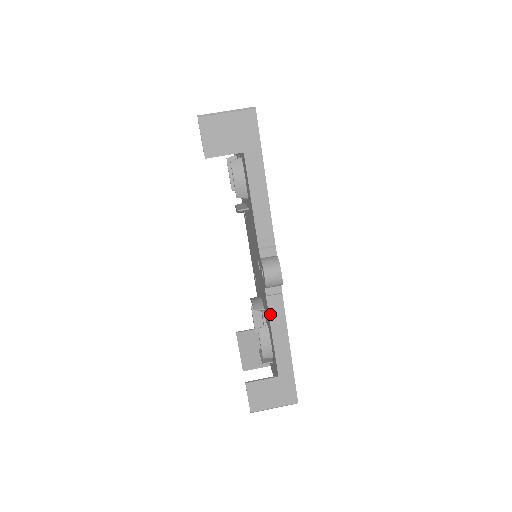
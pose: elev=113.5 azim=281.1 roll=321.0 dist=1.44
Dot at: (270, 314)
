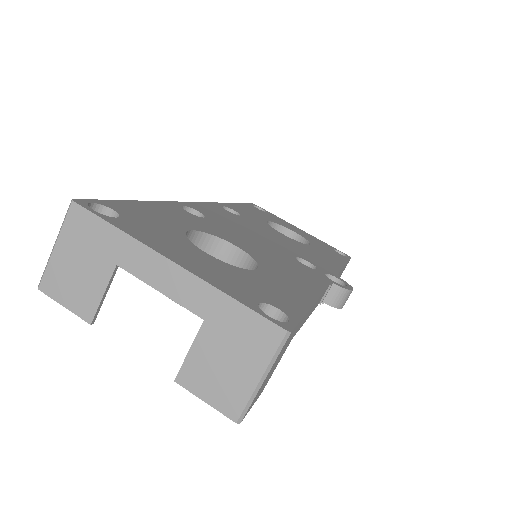
Dot at: occluded
